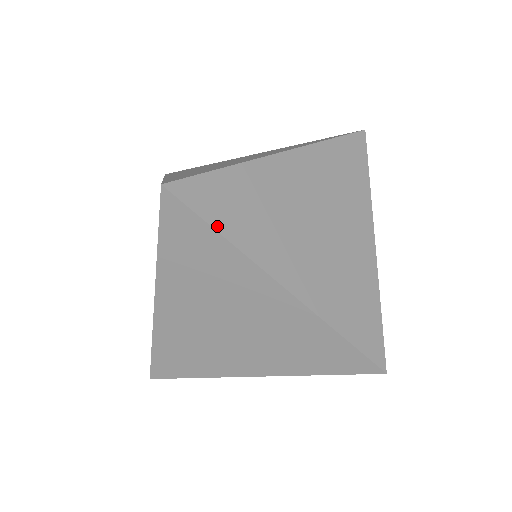
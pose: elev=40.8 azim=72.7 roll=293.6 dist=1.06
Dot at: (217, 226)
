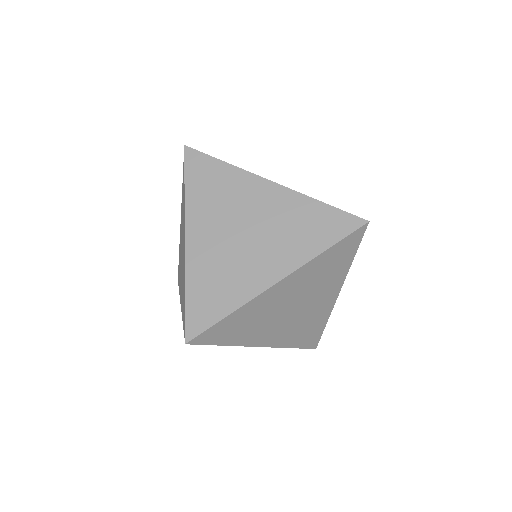
Dot at: (221, 343)
